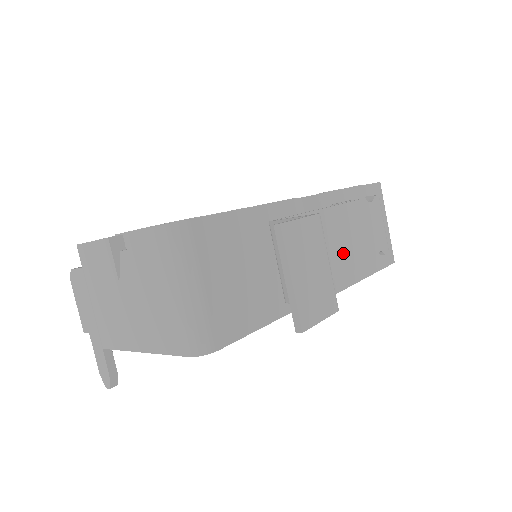
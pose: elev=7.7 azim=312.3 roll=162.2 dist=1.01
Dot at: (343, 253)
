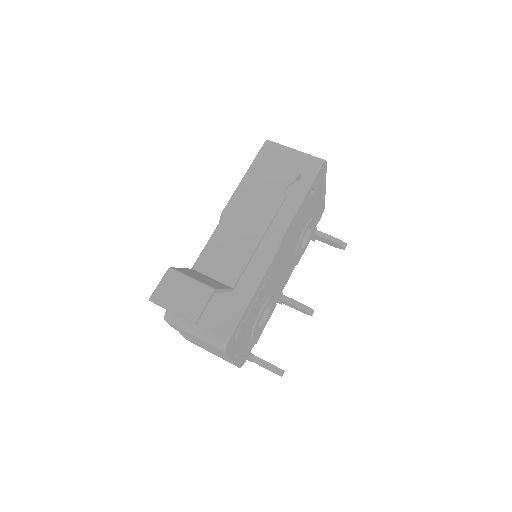
Dot at: (253, 226)
